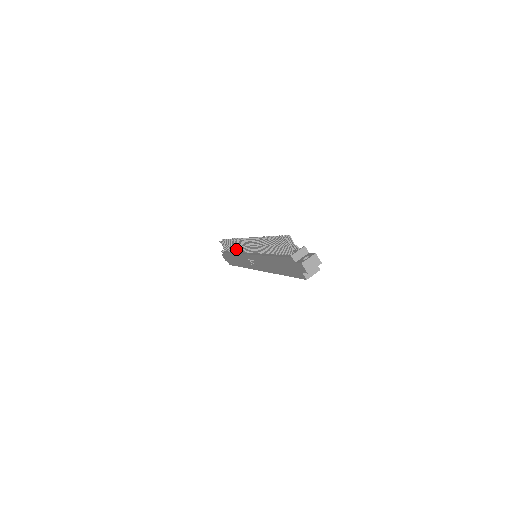
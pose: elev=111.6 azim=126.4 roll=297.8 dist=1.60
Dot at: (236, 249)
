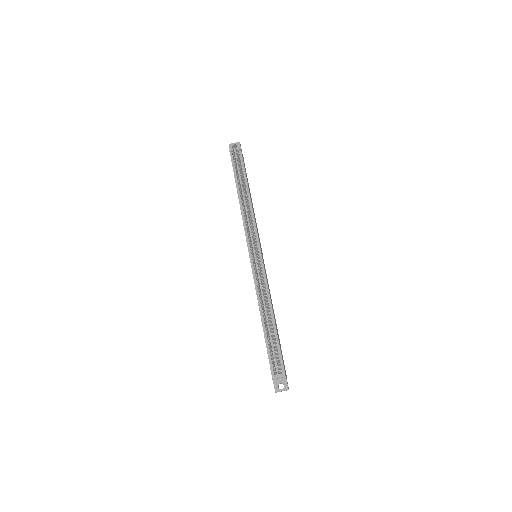
Dot at: occluded
